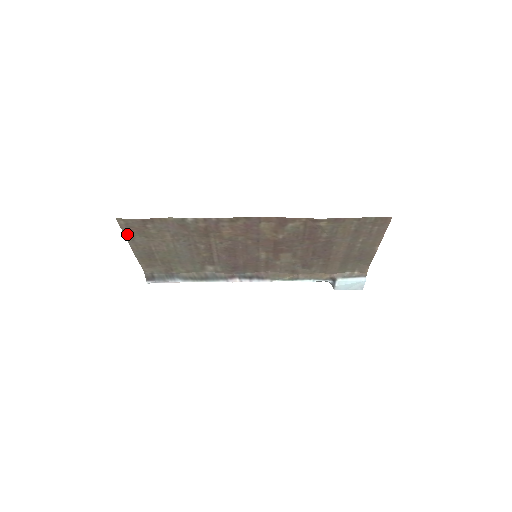
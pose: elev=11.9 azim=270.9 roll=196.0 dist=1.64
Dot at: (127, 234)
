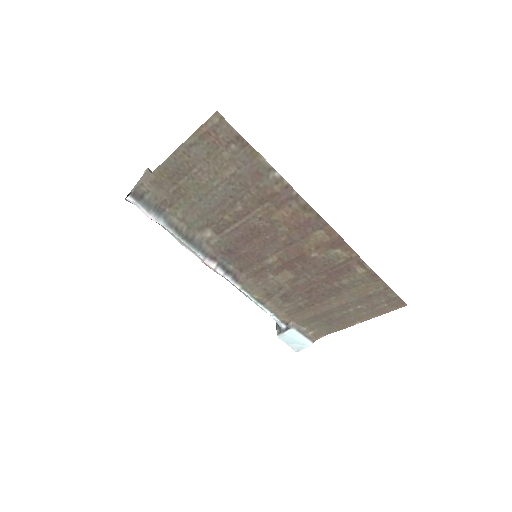
Dot at: (196, 135)
